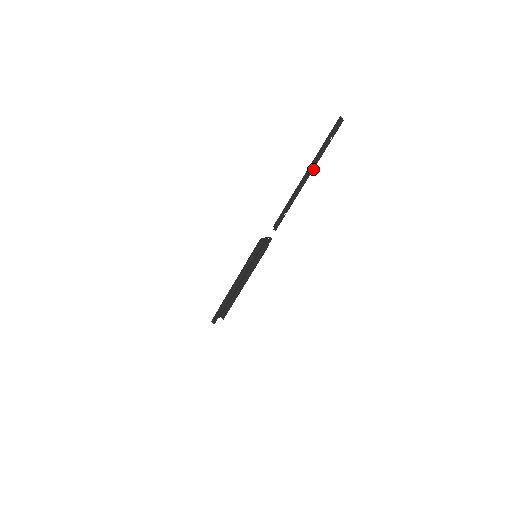
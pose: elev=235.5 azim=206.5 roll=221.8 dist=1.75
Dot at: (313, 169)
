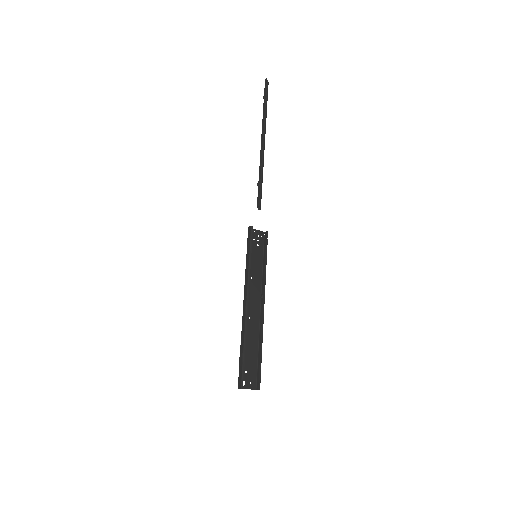
Dot at: (264, 127)
